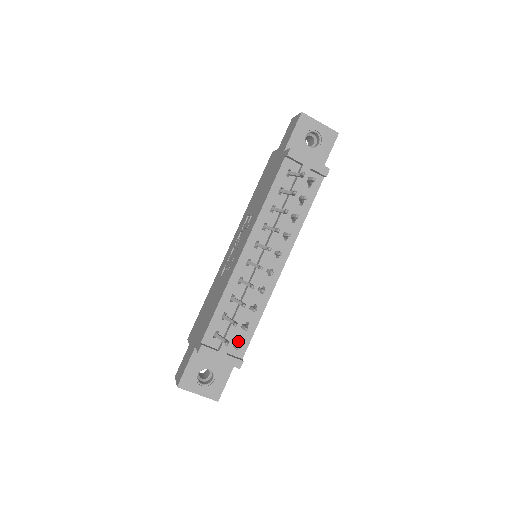
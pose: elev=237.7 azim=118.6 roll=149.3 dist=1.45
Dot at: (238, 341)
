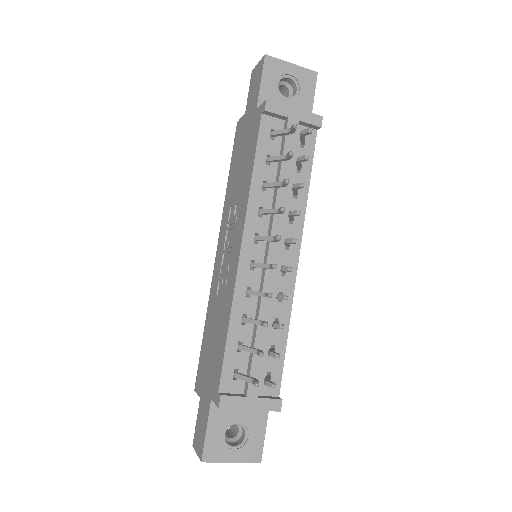
Dot at: (267, 374)
